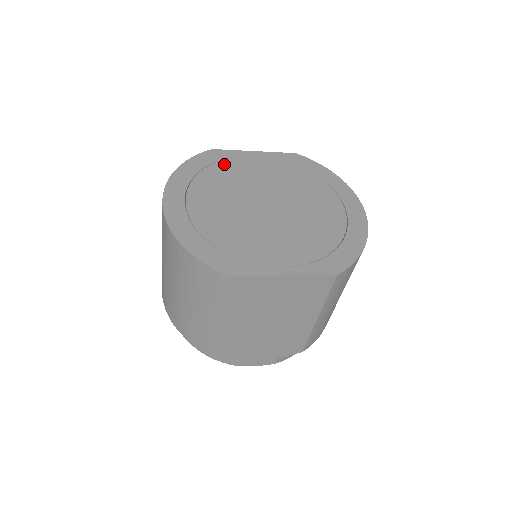
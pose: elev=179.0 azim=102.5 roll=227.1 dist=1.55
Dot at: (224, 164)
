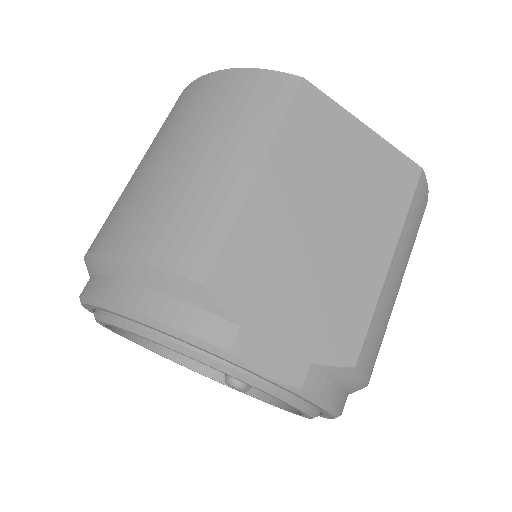
Dot at: occluded
